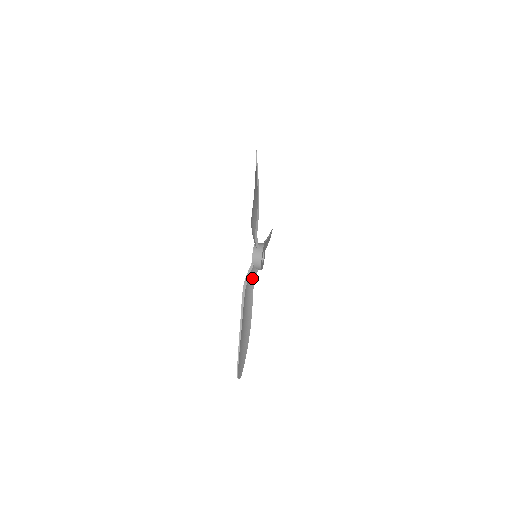
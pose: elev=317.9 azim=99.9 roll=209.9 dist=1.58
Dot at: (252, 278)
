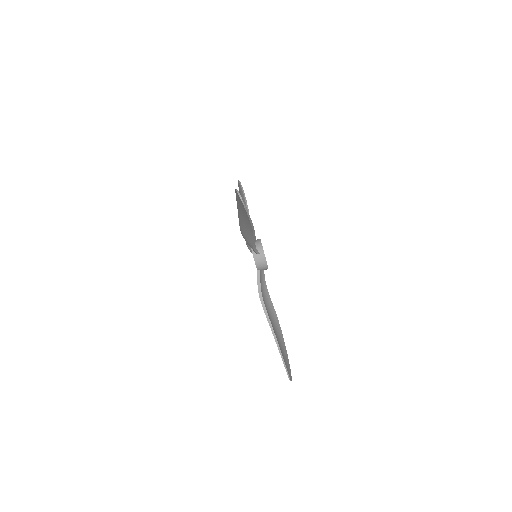
Dot at: (262, 282)
